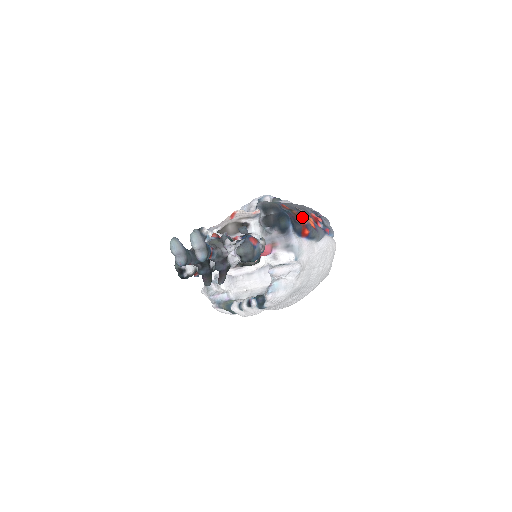
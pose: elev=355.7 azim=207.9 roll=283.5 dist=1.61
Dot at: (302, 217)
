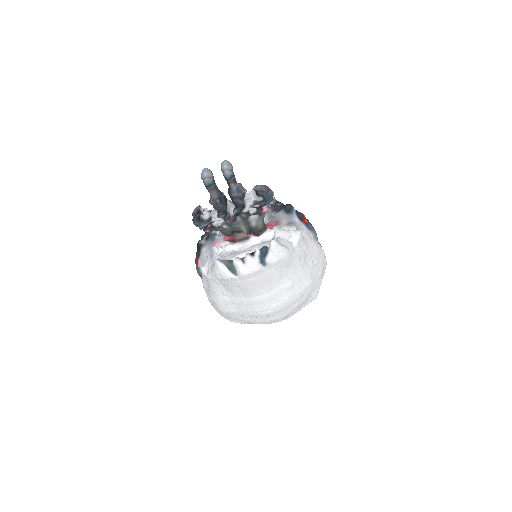
Dot at: occluded
